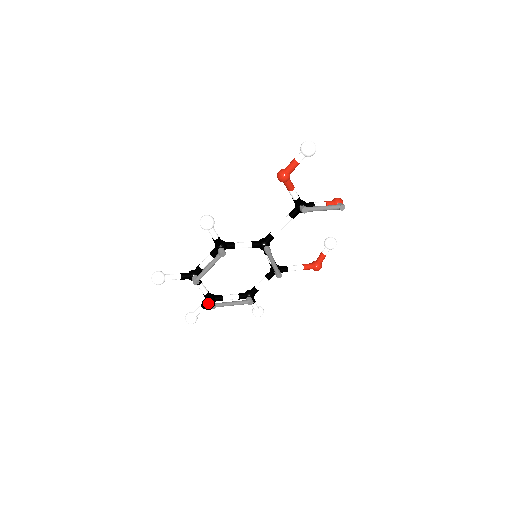
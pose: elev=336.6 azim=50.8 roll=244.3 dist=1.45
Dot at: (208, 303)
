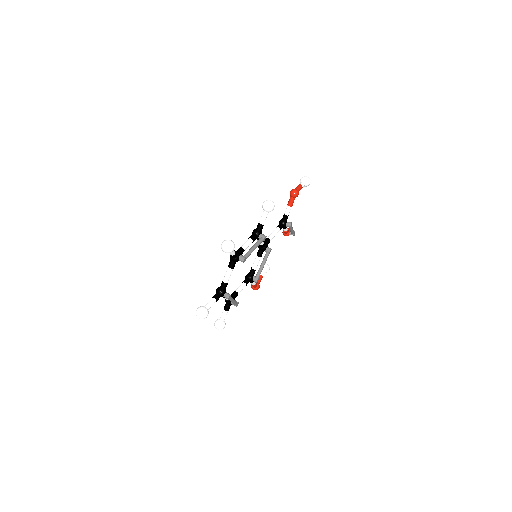
Dot at: (223, 294)
